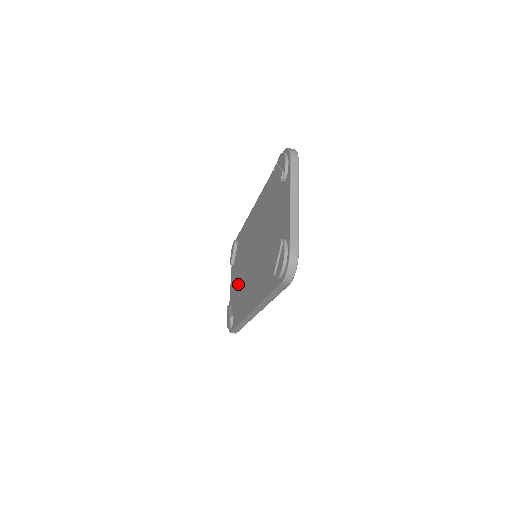
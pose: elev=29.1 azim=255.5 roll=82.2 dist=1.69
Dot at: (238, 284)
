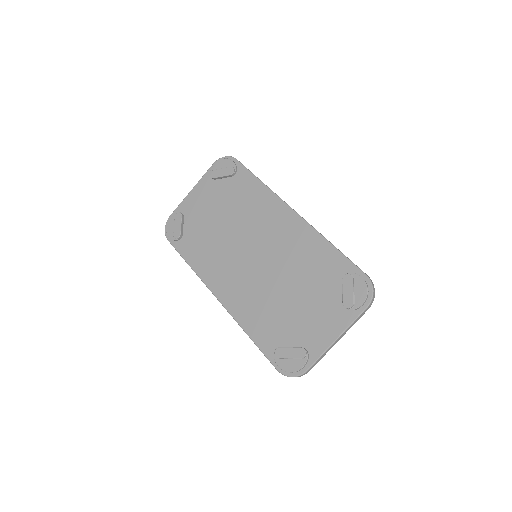
Dot at: (211, 223)
